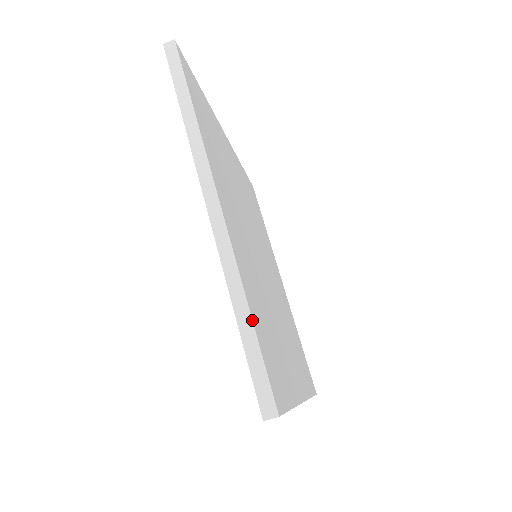
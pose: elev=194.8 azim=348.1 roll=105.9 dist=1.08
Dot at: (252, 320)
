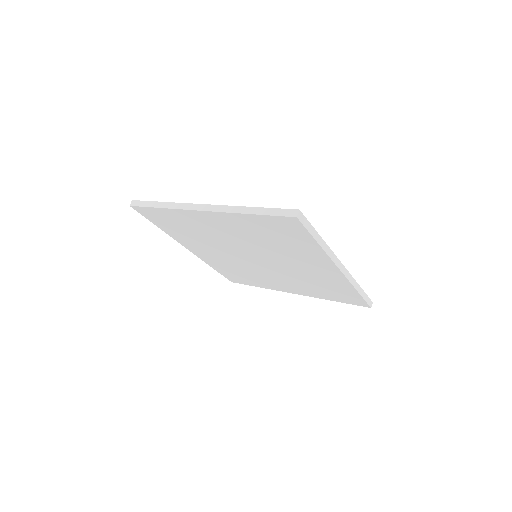
Dot at: (256, 207)
